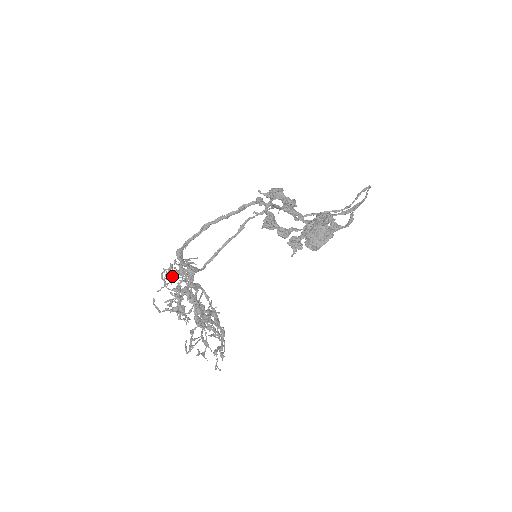
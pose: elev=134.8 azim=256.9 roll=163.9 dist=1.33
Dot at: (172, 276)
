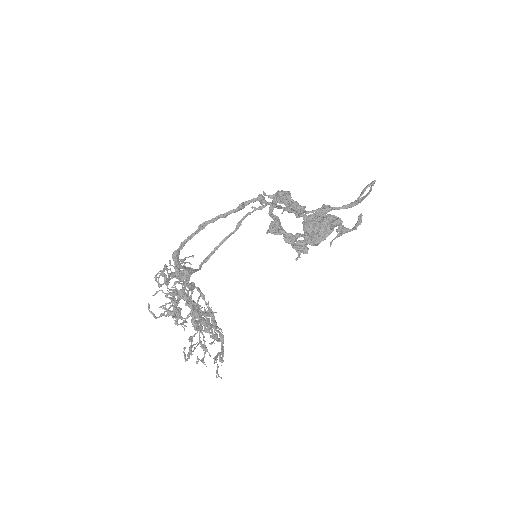
Dot at: (168, 280)
